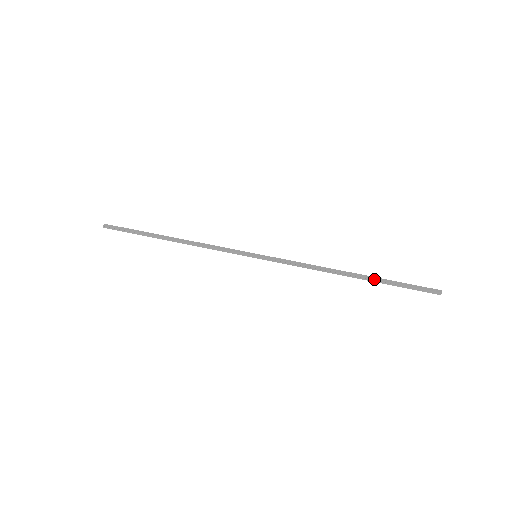
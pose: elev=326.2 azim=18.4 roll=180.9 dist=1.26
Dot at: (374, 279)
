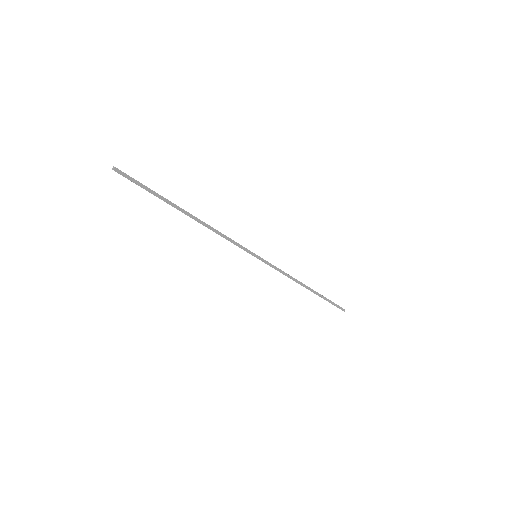
Dot at: (320, 294)
